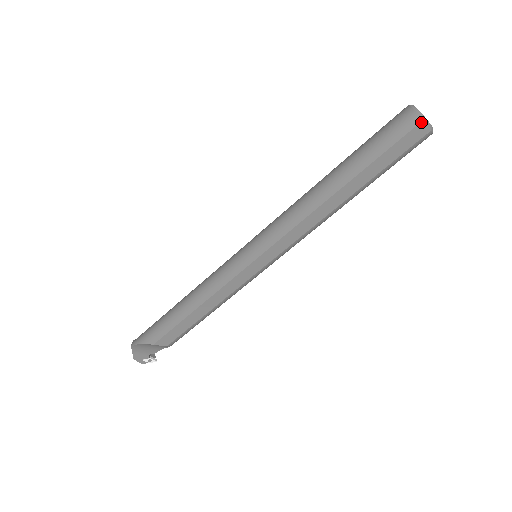
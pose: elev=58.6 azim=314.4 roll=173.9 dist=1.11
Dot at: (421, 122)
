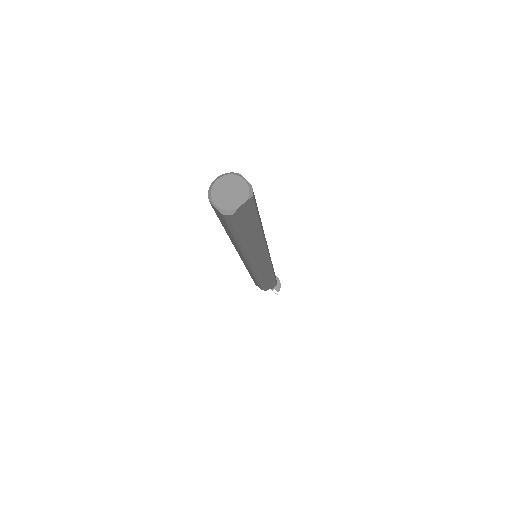
Dot at: (210, 203)
